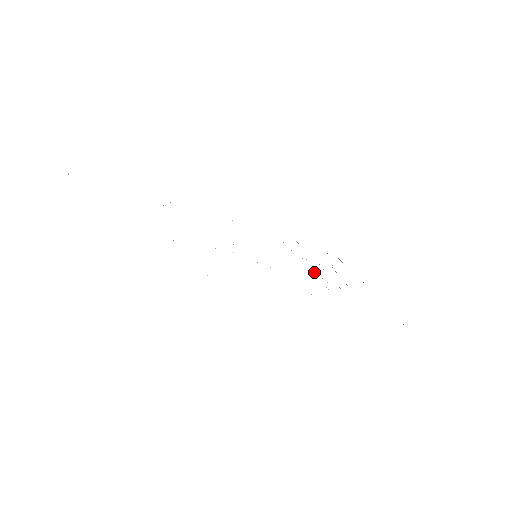
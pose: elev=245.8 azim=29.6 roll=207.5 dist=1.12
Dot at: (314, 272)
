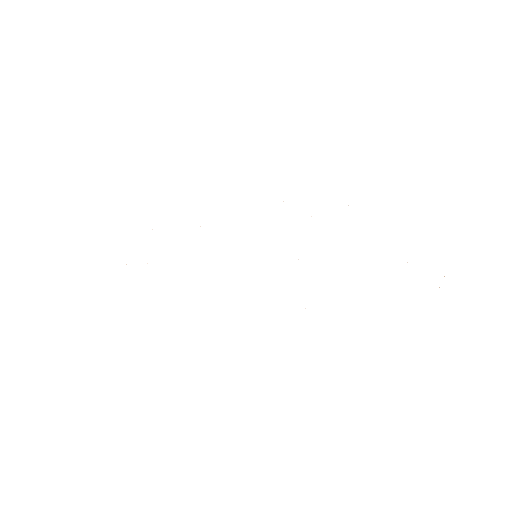
Dot at: occluded
